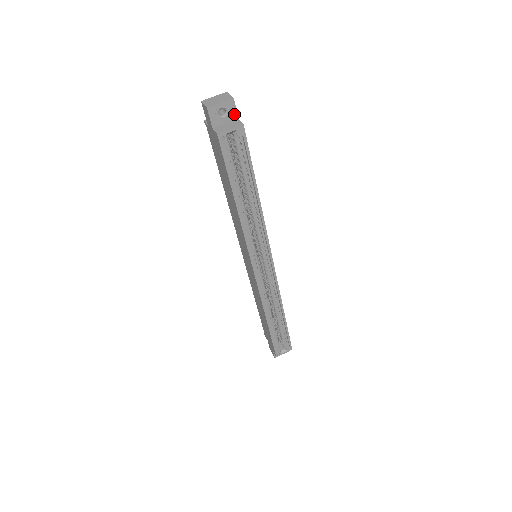
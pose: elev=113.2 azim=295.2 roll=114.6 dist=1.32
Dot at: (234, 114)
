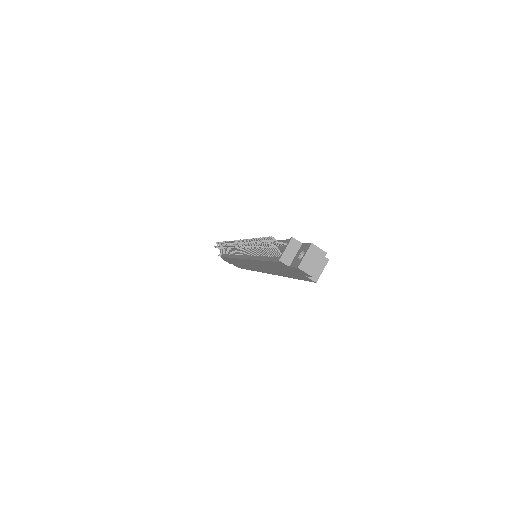
Dot at: occluded
